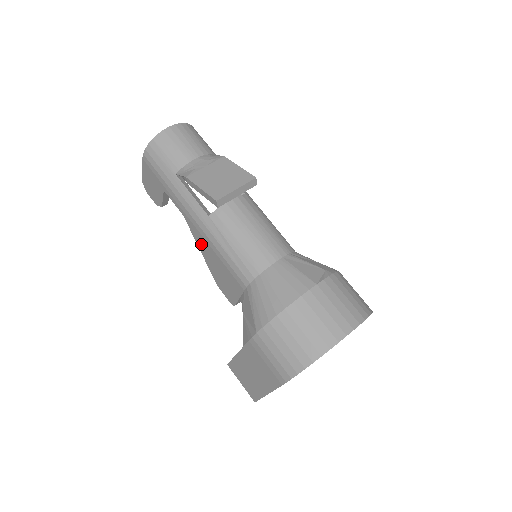
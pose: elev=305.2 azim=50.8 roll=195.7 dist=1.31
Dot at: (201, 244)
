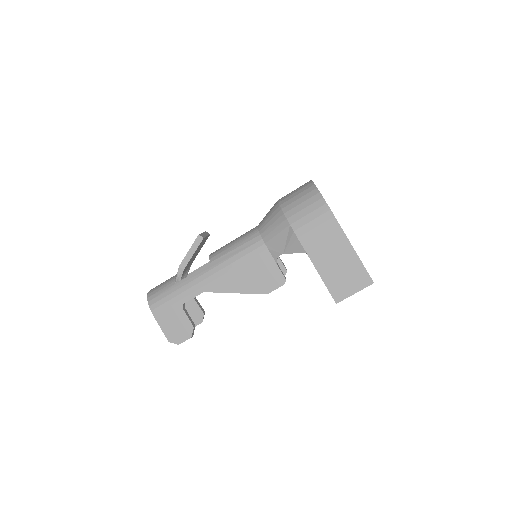
Dot at: (228, 285)
